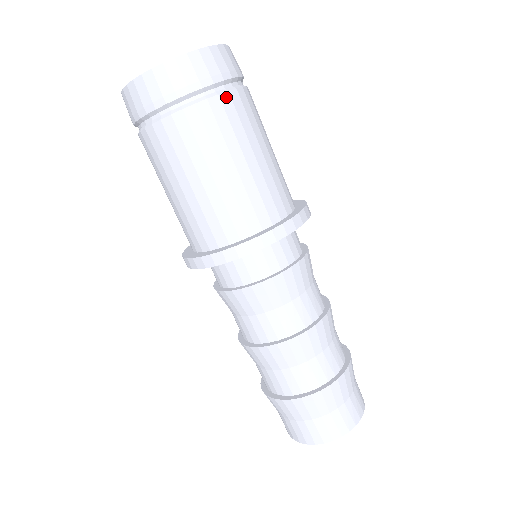
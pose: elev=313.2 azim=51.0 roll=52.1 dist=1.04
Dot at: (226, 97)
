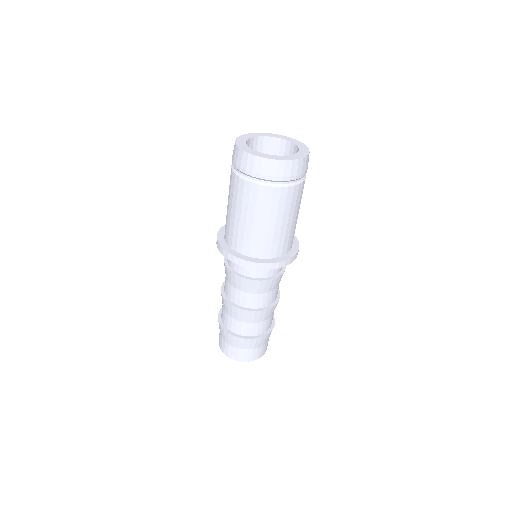
Dot at: (270, 189)
